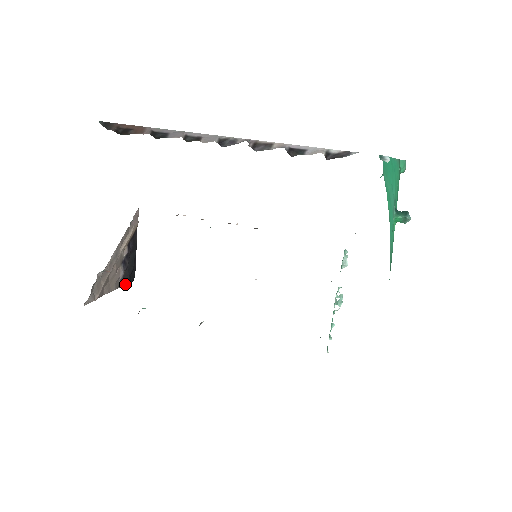
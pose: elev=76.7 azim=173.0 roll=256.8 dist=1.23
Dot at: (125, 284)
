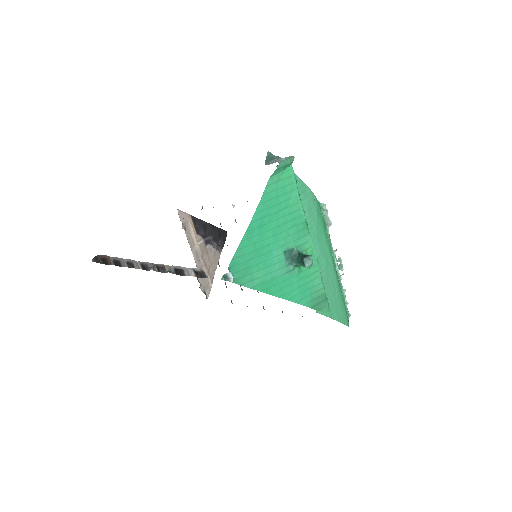
Dot at: (223, 246)
